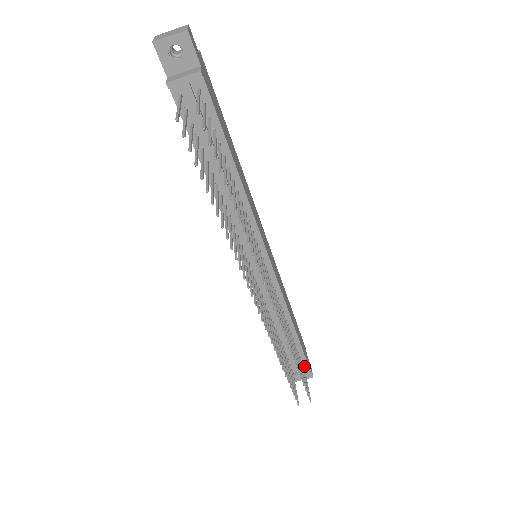
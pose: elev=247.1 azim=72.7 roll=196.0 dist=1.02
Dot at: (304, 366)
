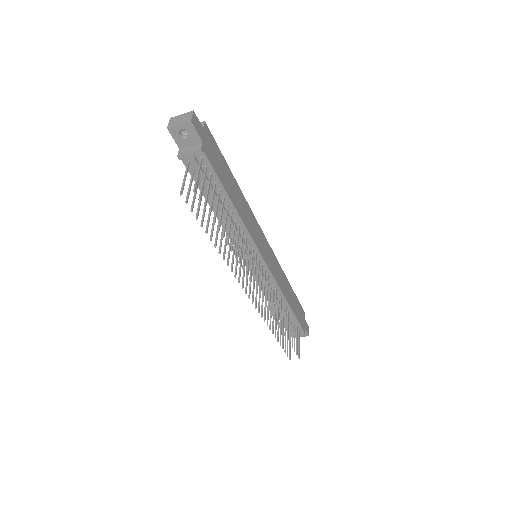
Dot at: (299, 329)
